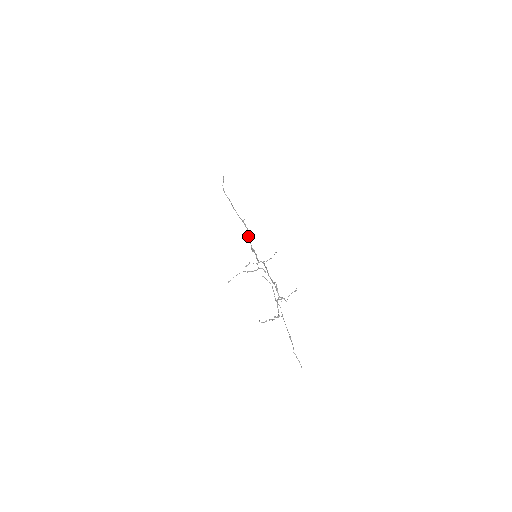
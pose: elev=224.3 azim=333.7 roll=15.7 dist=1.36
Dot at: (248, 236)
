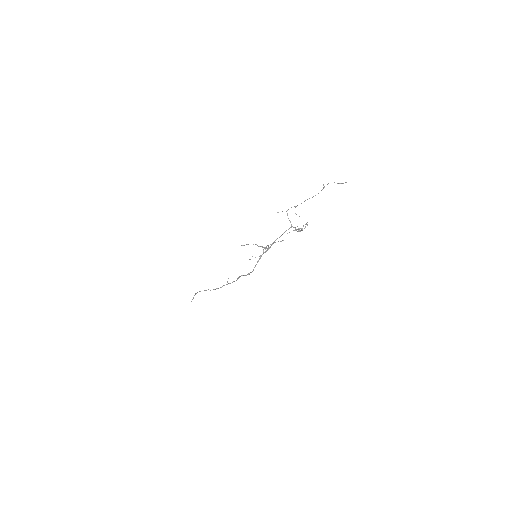
Dot at: occluded
